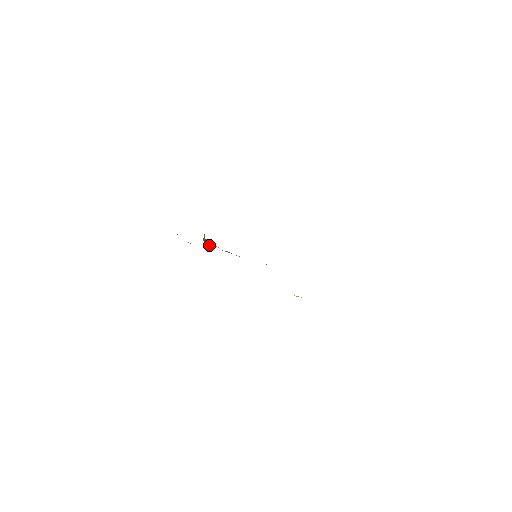
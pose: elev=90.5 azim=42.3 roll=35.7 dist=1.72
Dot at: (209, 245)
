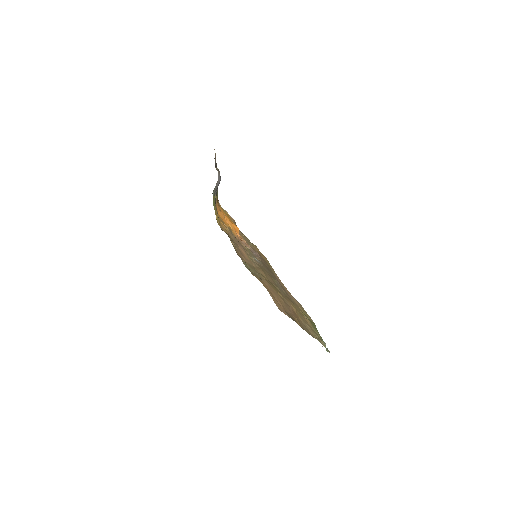
Dot at: occluded
